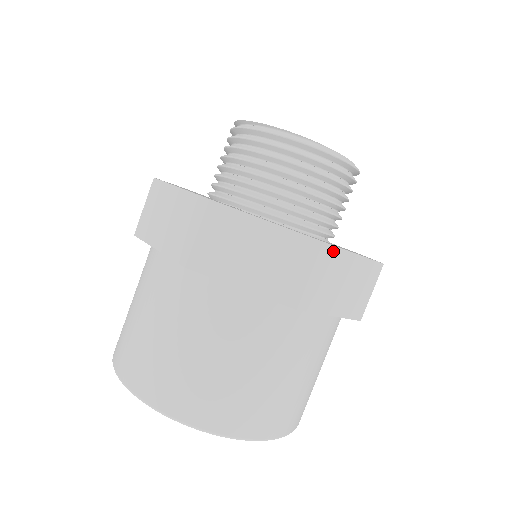
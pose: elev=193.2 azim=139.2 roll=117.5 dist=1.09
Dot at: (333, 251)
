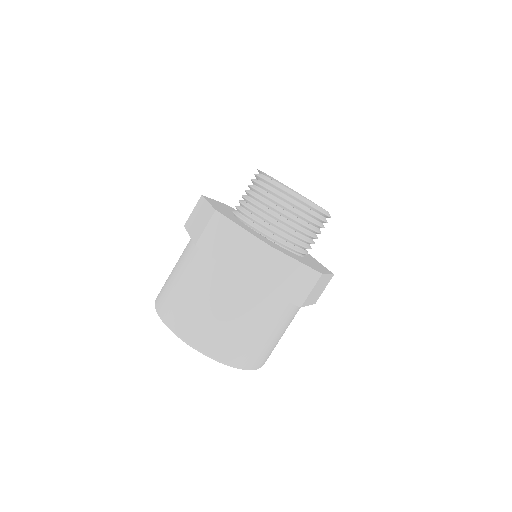
Dot at: (323, 276)
